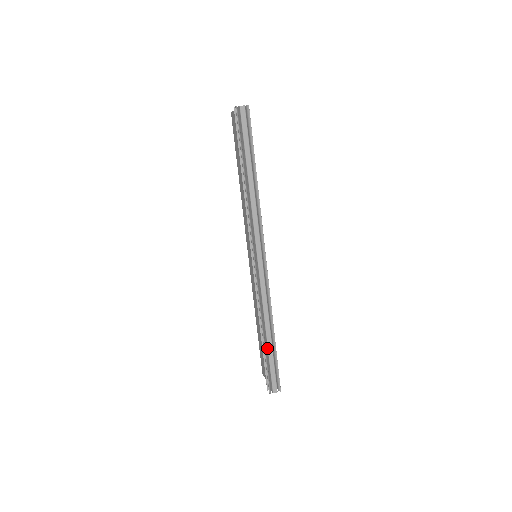
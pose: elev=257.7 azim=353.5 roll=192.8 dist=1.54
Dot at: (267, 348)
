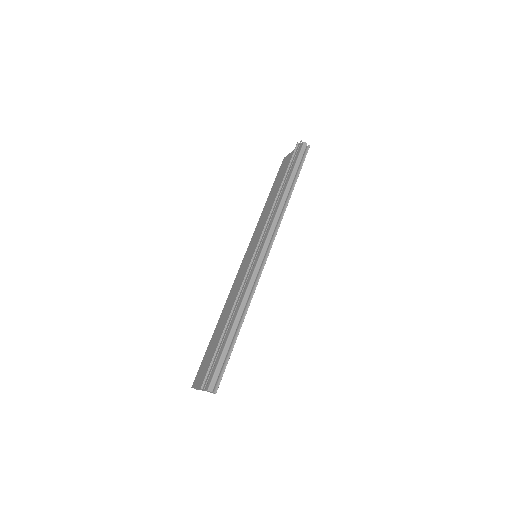
Dot at: (227, 337)
